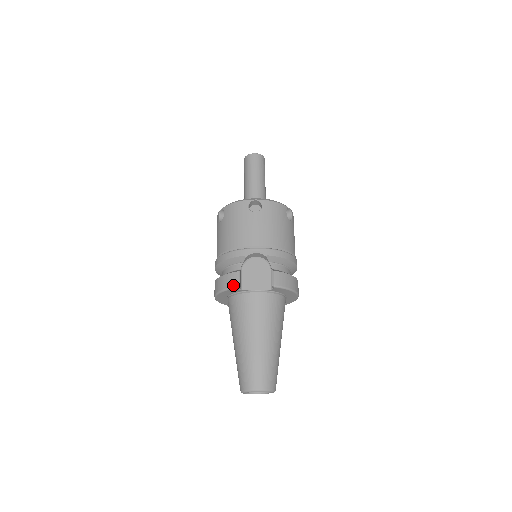
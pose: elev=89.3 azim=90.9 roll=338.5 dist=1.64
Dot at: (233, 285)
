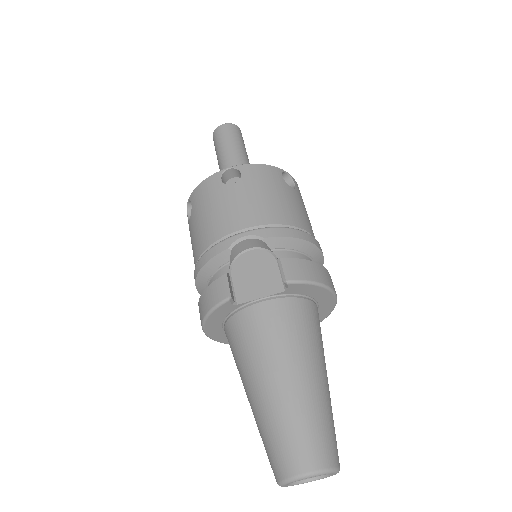
Dot at: (219, 299)
